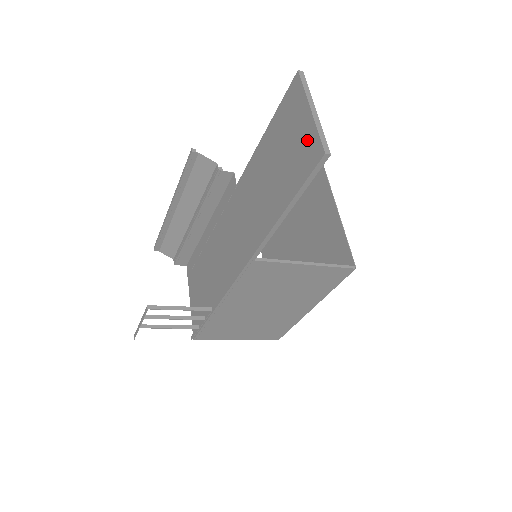
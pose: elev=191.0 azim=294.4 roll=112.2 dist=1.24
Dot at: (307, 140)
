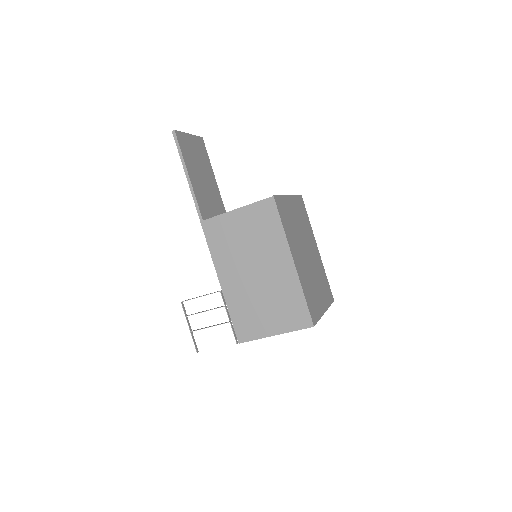
Dot at: occluded
